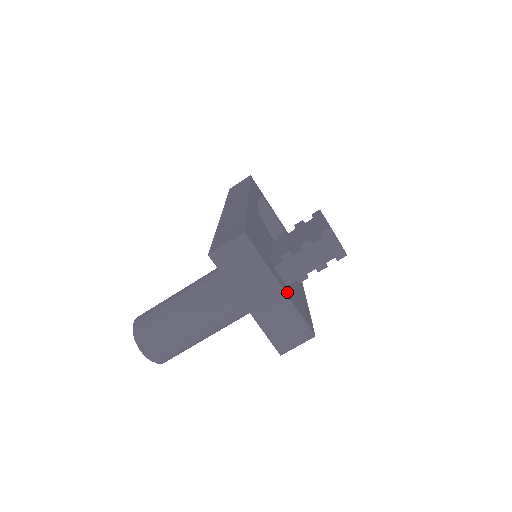
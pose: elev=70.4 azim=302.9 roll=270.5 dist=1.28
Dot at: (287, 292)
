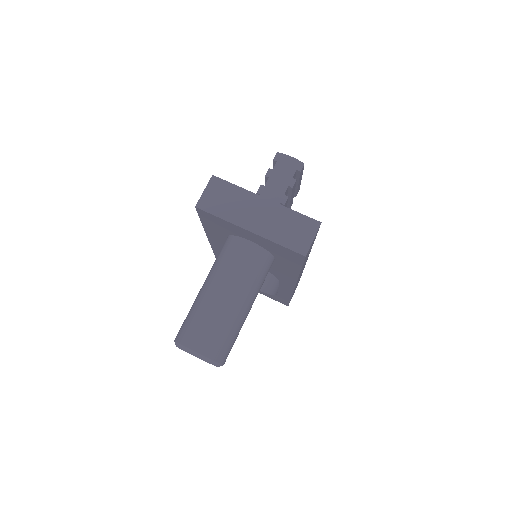
Dot at: (275, 205)
